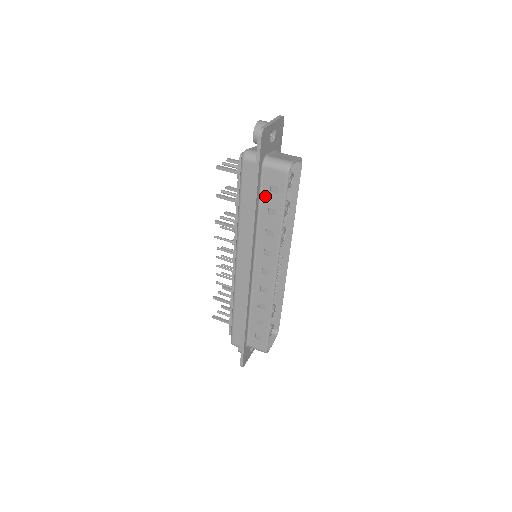
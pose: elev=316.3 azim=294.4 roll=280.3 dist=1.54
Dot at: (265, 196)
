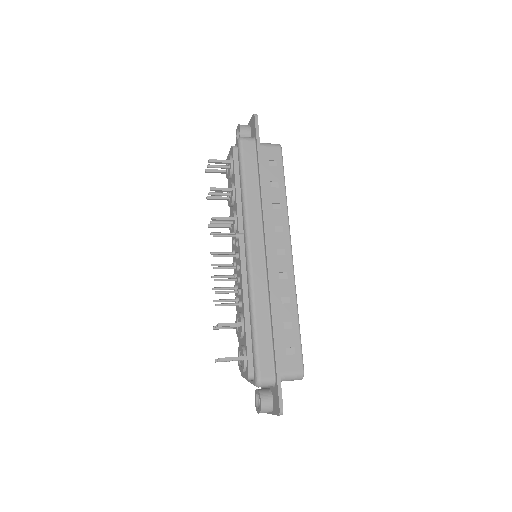
Dot at: (265, 171)
